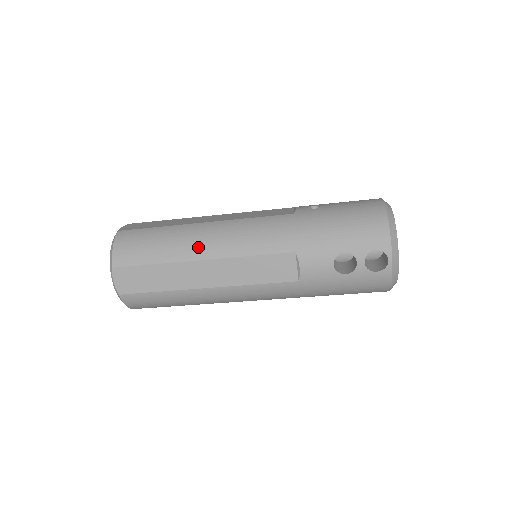
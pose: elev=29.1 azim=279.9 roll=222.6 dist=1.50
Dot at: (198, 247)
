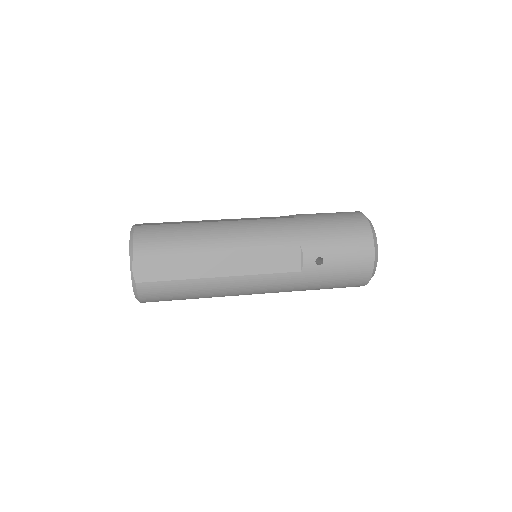
Dot at: (219, 295)
